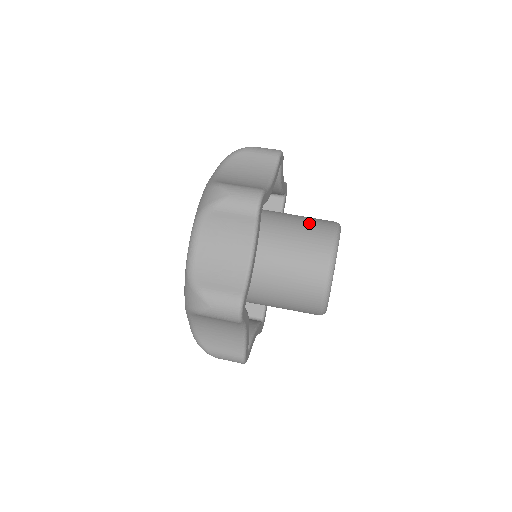
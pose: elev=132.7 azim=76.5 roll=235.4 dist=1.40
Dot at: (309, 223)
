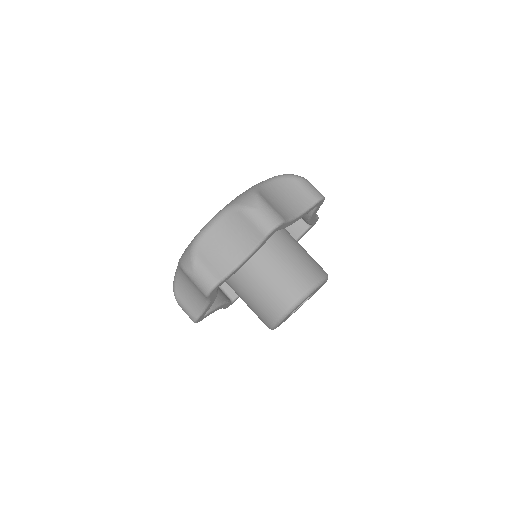
Dot at: (306, 262)
